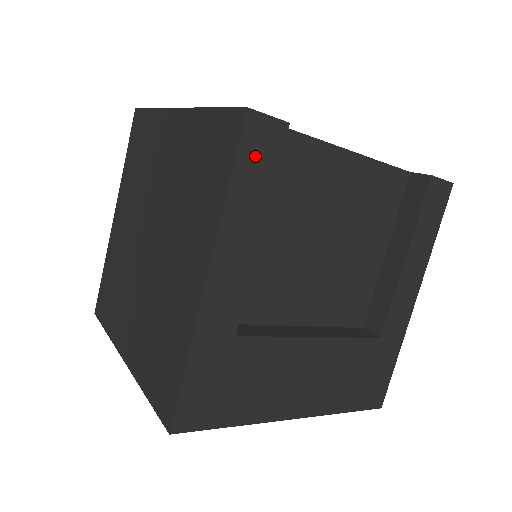
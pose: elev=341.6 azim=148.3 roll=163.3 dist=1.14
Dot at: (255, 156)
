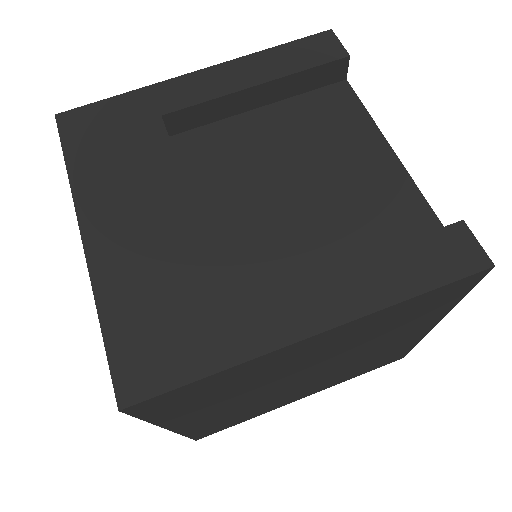
Dot at: (307, 50)
